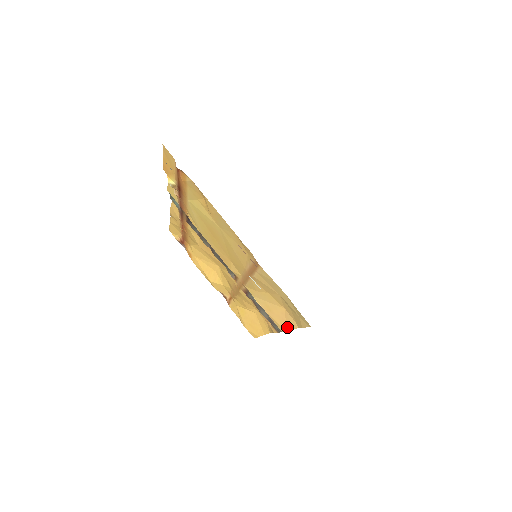
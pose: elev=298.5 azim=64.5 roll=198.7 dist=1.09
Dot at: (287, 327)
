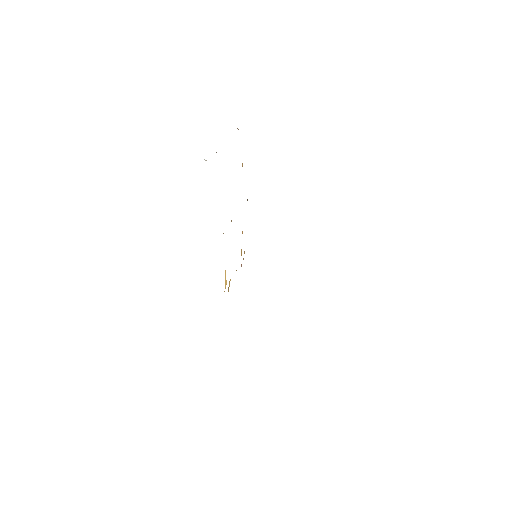
Dot at: occluded
